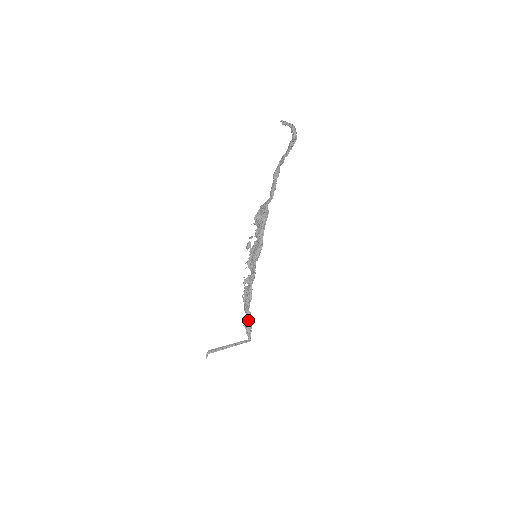
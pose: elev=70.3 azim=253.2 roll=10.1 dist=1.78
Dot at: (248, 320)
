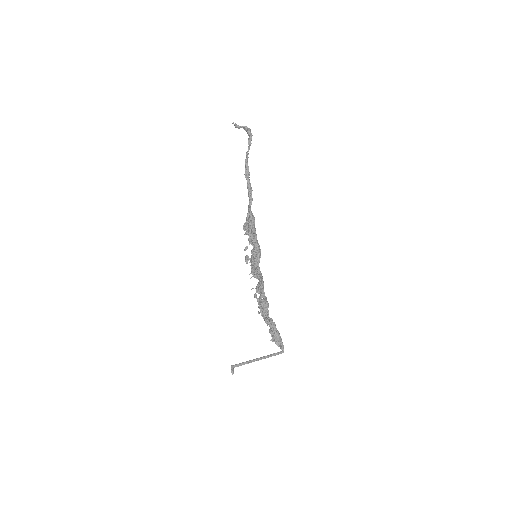
Dot at: (272, 326)
